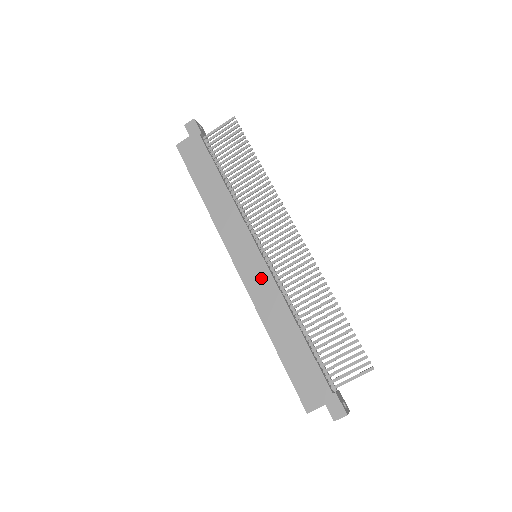
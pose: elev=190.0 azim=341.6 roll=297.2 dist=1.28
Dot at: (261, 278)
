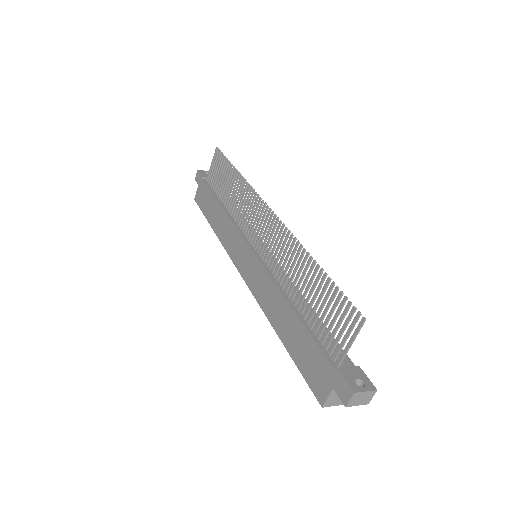
Dot at: (257, 274)
